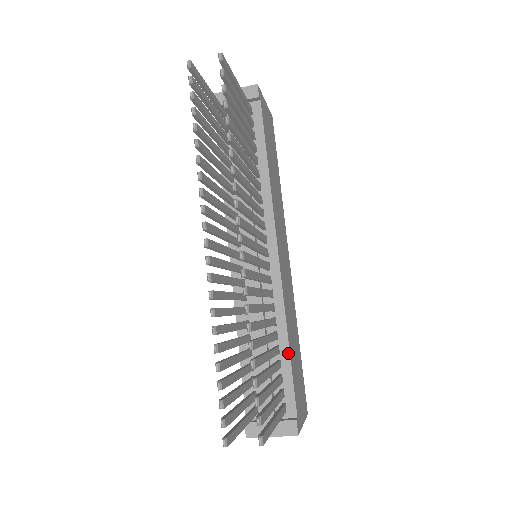
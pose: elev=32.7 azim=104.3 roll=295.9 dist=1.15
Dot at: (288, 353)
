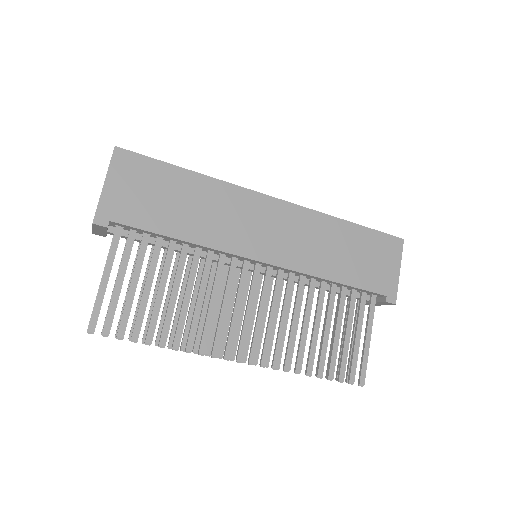
Dot at: (341, 284)
